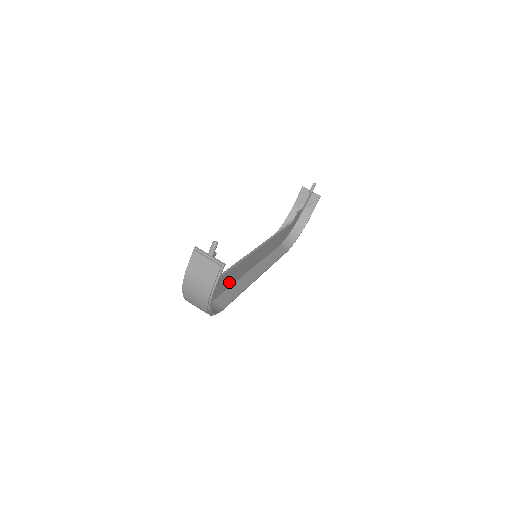
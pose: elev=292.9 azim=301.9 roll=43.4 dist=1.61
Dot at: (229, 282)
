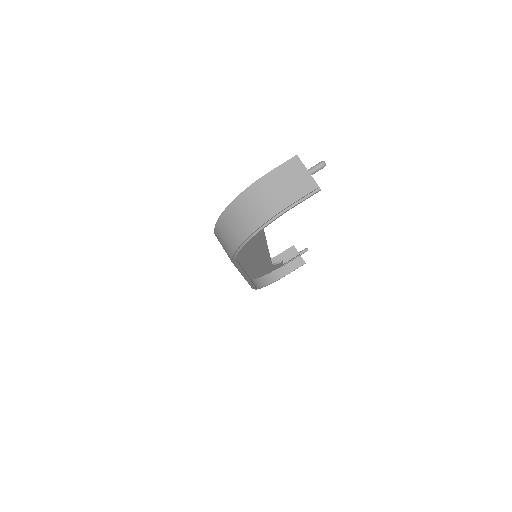
Dot at: occluded
